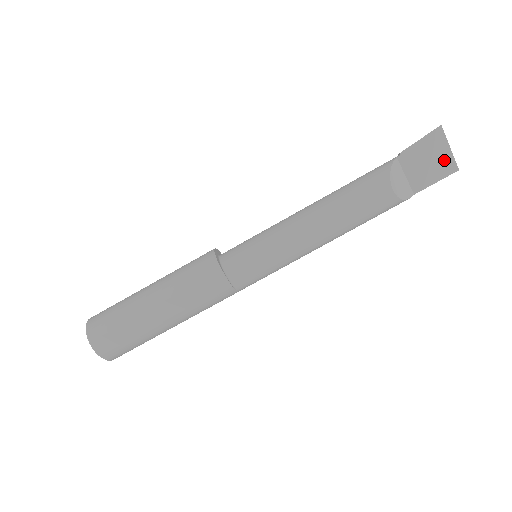
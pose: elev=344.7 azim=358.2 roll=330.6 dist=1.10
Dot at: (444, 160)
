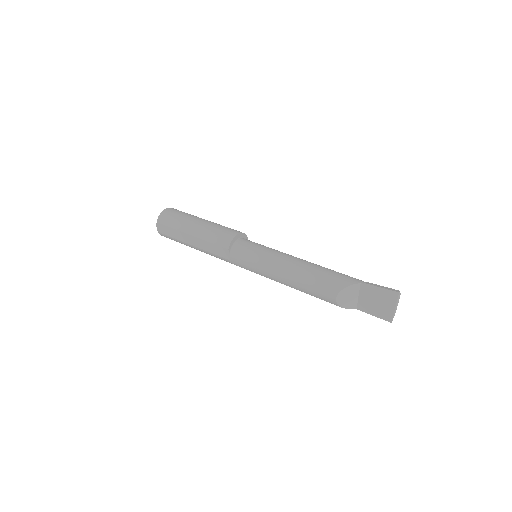
Dot at: (387, 310)
